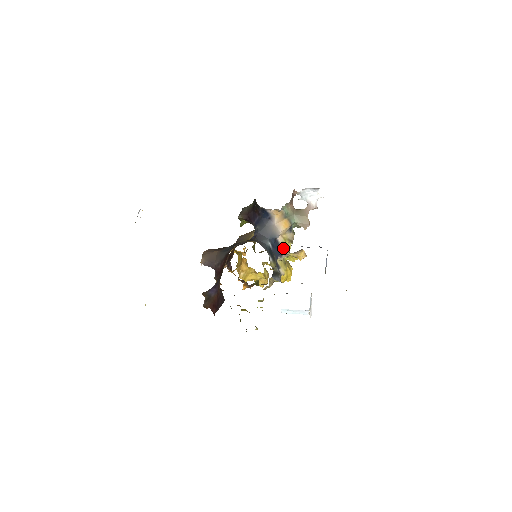
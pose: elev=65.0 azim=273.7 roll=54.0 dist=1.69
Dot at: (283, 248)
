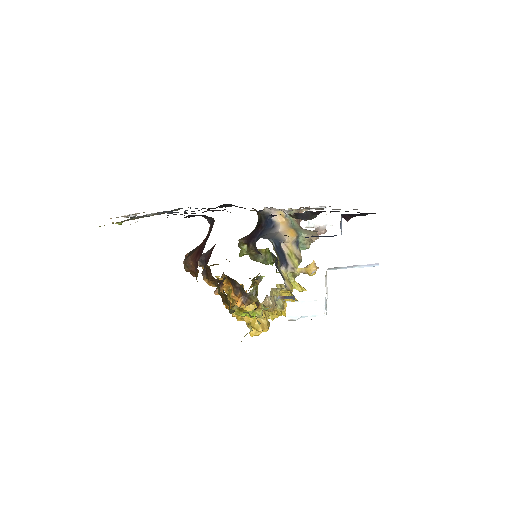
Dot at: (289, 260)
